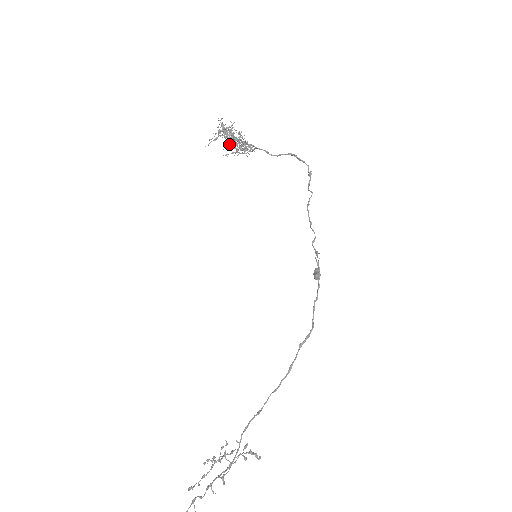
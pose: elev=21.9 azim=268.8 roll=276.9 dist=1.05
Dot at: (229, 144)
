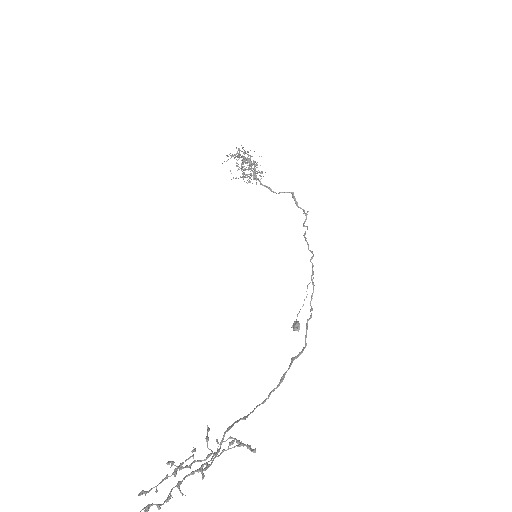
Dot at: (245, 162)
